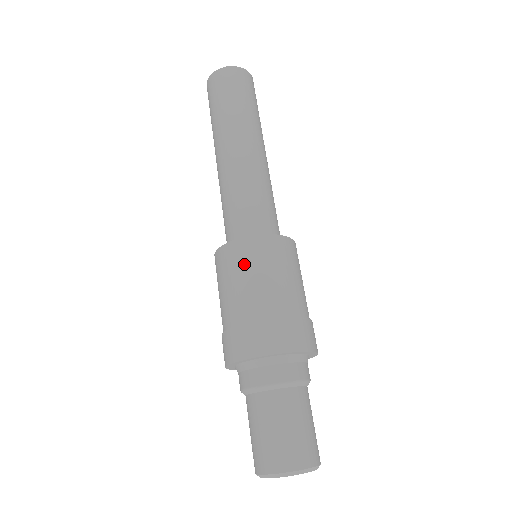
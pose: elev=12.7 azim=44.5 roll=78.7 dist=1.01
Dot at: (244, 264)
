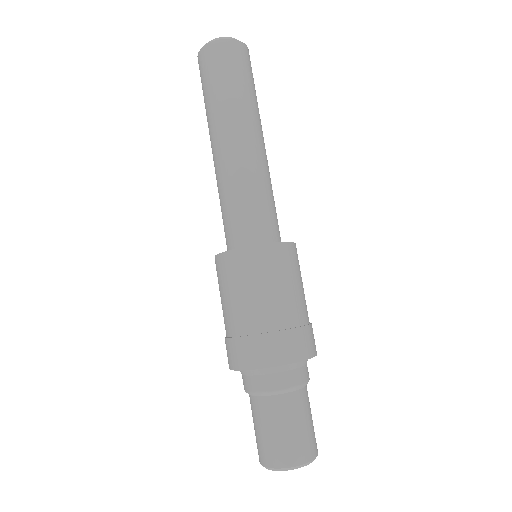
Dot at: (224, 280)
